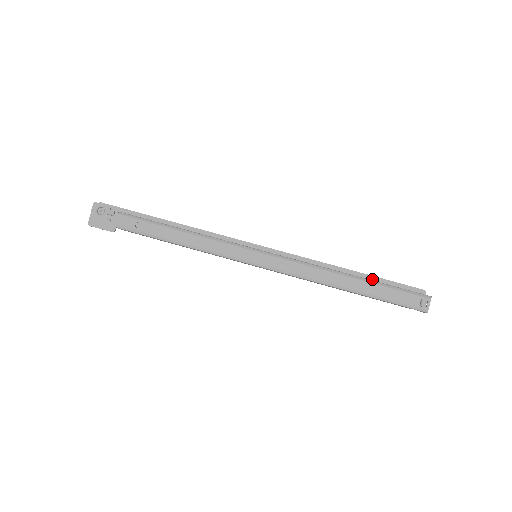
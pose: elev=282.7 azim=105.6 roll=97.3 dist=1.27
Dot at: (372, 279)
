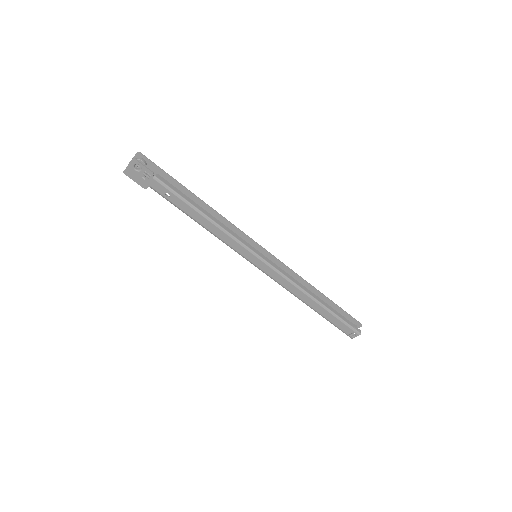
Dot at: (332, 304)
